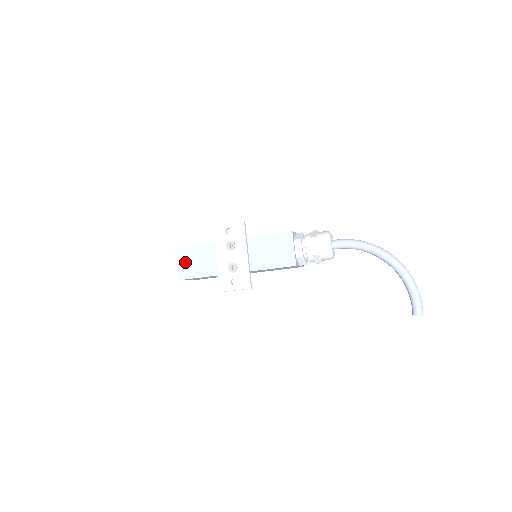
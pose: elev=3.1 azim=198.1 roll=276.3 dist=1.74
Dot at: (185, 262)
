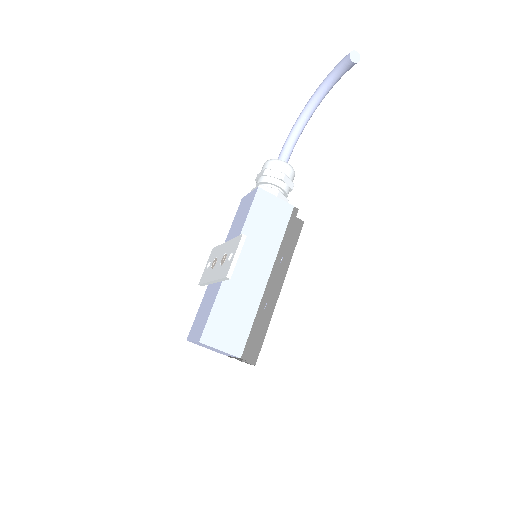
Dot at: (197, 328)
